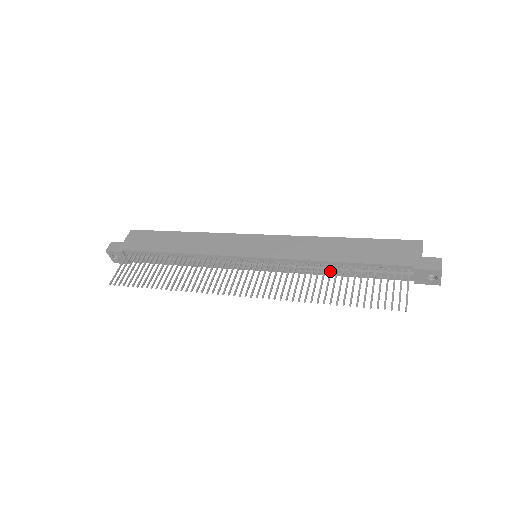
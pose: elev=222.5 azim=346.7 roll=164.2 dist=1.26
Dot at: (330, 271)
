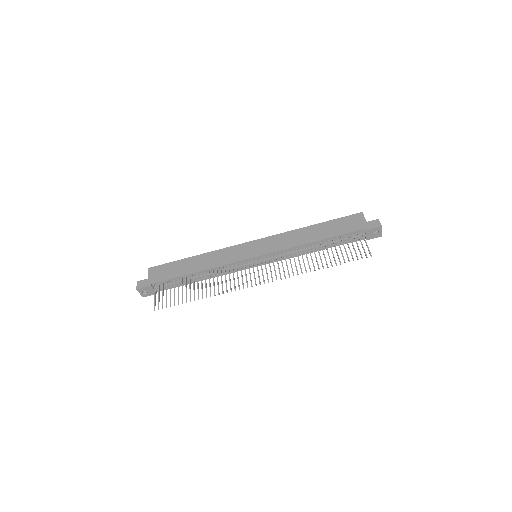
Dot at: (313, 249)
